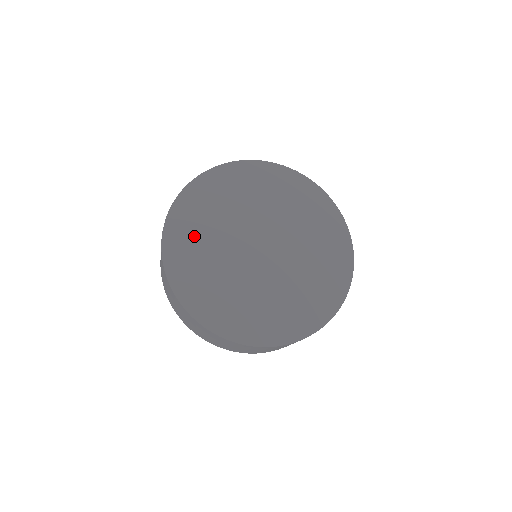
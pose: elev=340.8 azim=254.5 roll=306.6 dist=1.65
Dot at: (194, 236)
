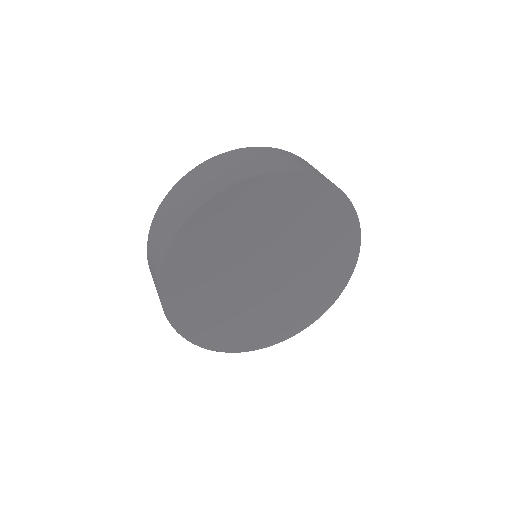
Dot at: (198, 265)
